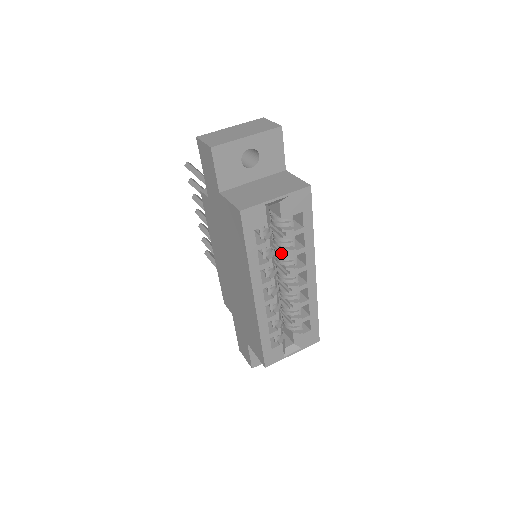
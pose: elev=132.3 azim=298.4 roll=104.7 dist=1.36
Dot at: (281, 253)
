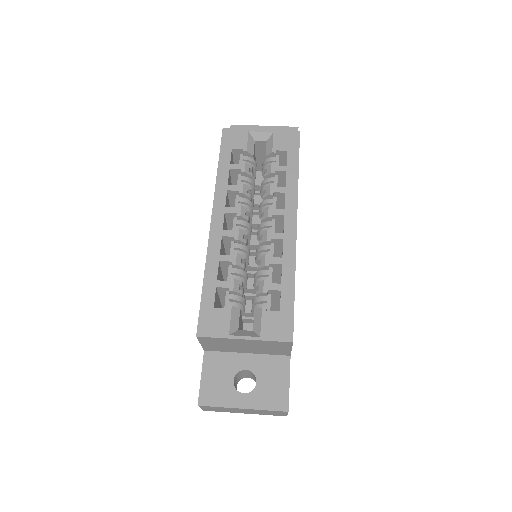
Dot at: (263, 200)
